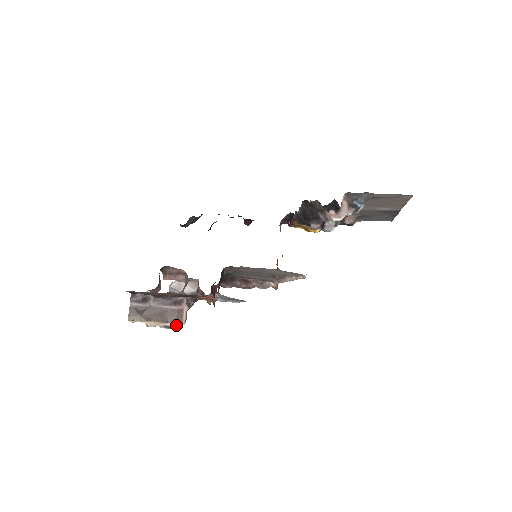
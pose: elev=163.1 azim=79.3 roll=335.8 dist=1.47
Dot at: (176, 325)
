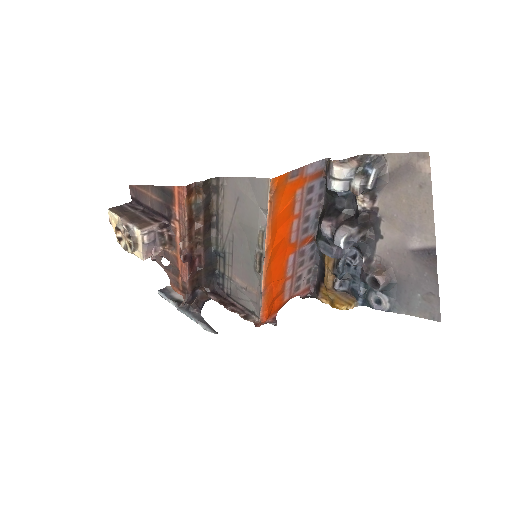
Dot at: (135, 235)
